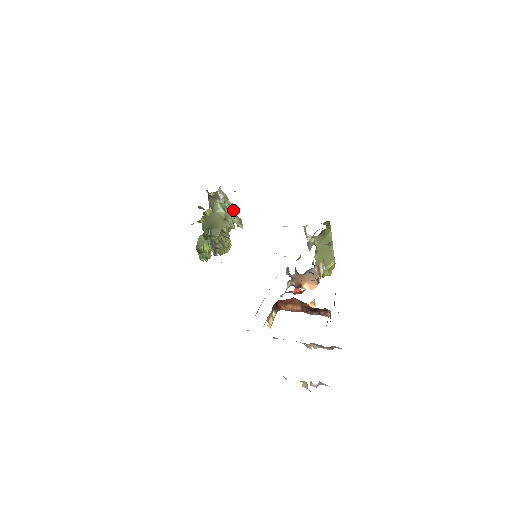
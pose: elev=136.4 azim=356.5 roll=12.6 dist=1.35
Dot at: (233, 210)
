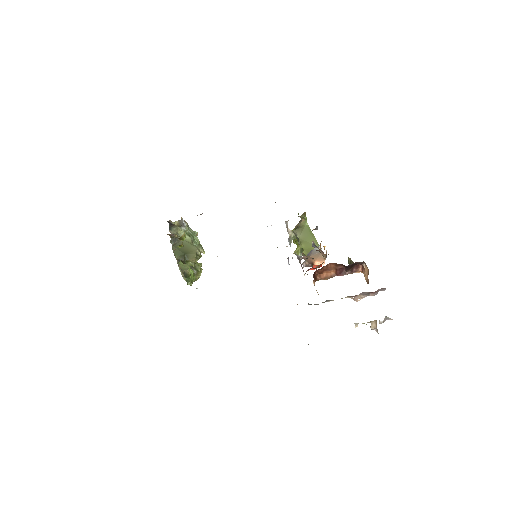
Dot at: (195, 236)
